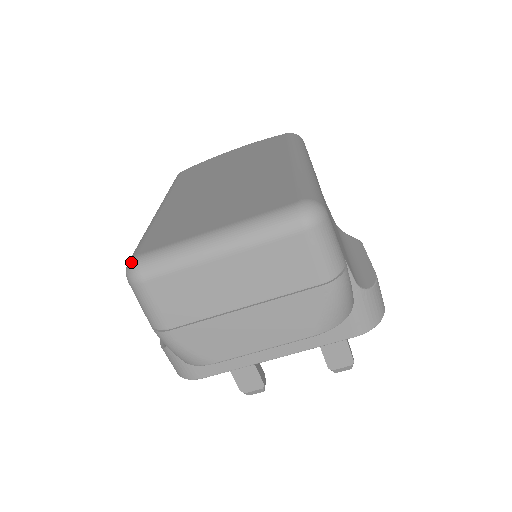
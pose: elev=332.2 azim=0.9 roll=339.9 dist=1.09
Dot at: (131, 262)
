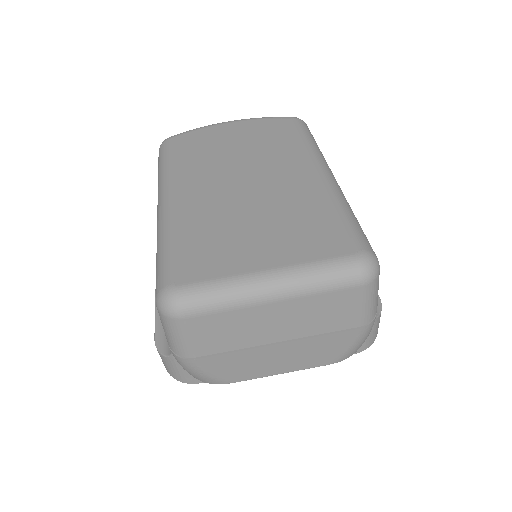
Dot at: (168, 294)
